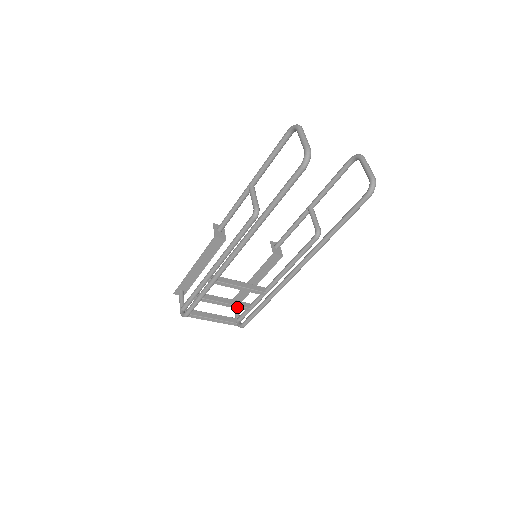
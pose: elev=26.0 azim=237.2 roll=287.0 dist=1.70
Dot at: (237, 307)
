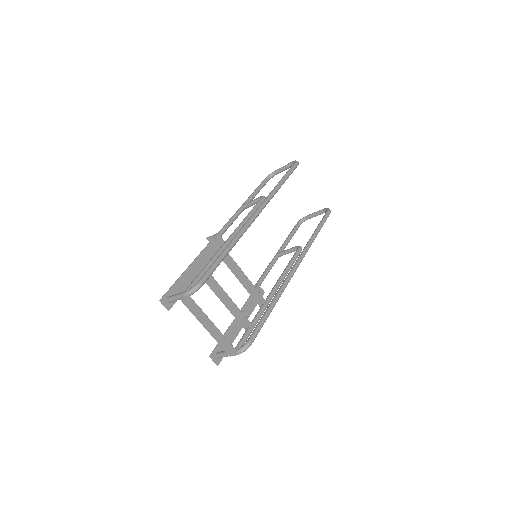
Dot at: (241, 315)
